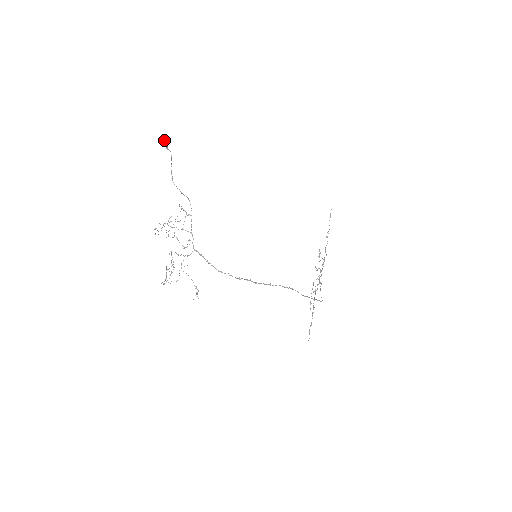
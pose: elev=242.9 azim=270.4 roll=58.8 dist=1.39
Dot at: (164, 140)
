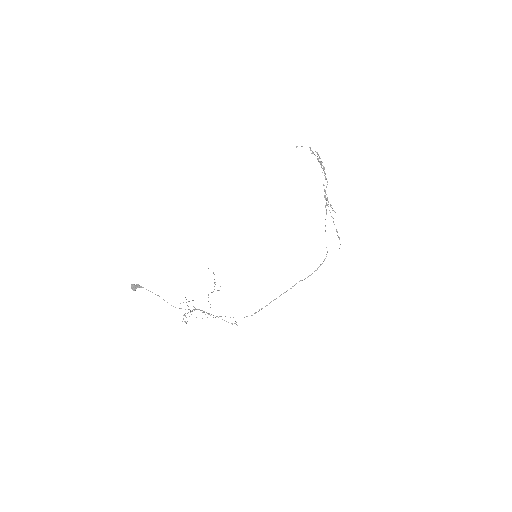
Dot at: occluded
